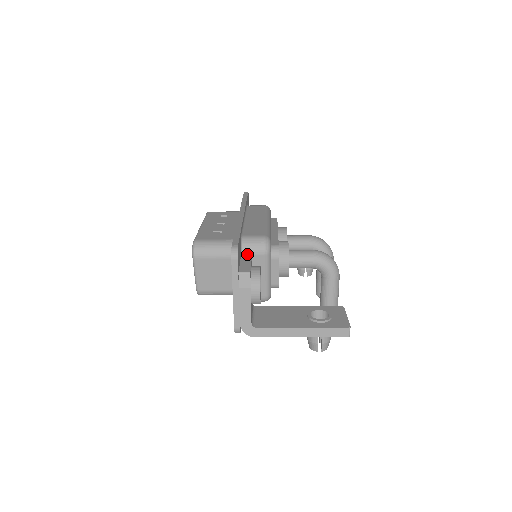
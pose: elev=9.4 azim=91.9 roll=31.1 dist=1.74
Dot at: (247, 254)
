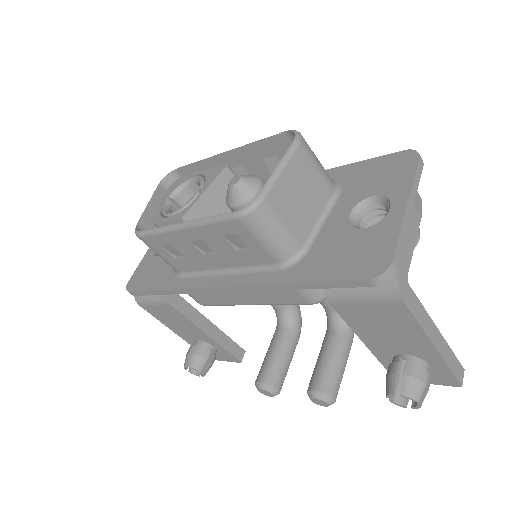
Dot at: occluded
